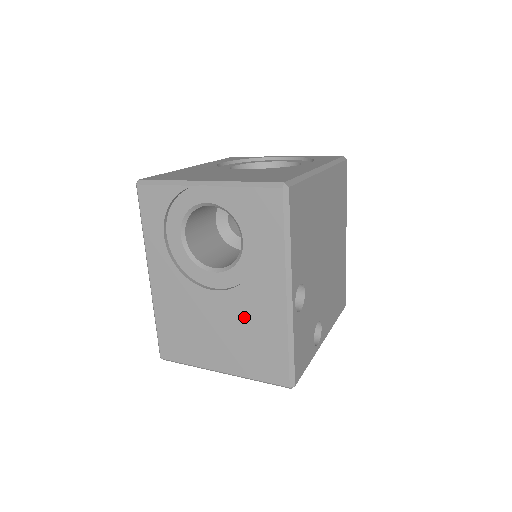
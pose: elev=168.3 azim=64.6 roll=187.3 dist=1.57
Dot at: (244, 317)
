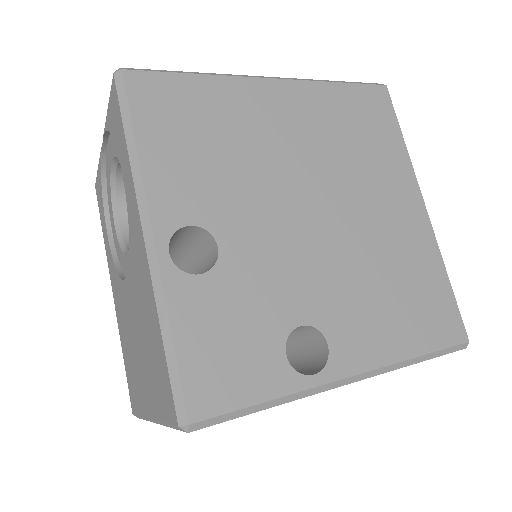
Dot at: (139, 304)
